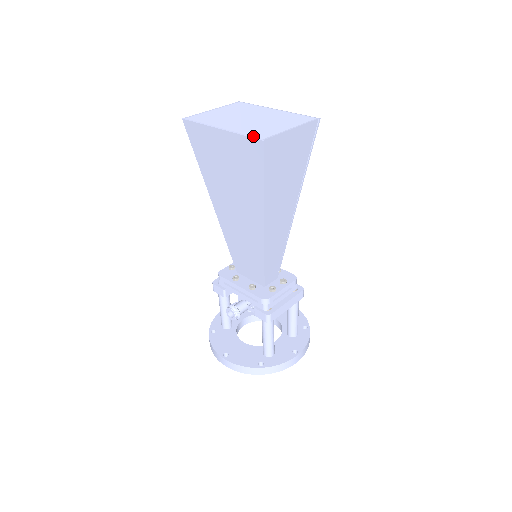
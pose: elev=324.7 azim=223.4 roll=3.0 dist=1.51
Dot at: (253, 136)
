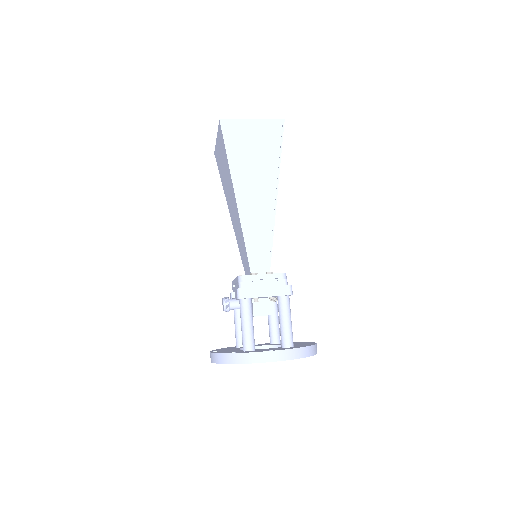
Dot at: occluded
